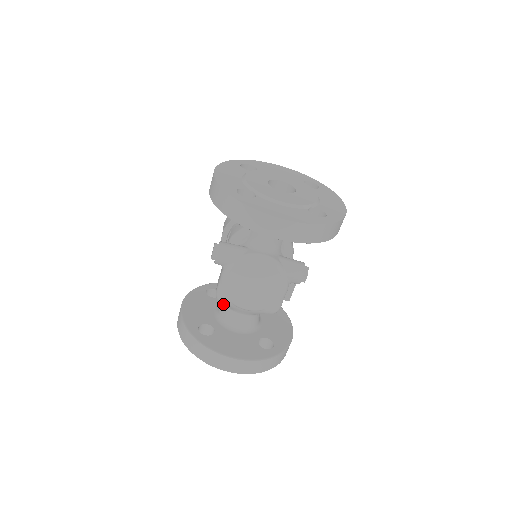
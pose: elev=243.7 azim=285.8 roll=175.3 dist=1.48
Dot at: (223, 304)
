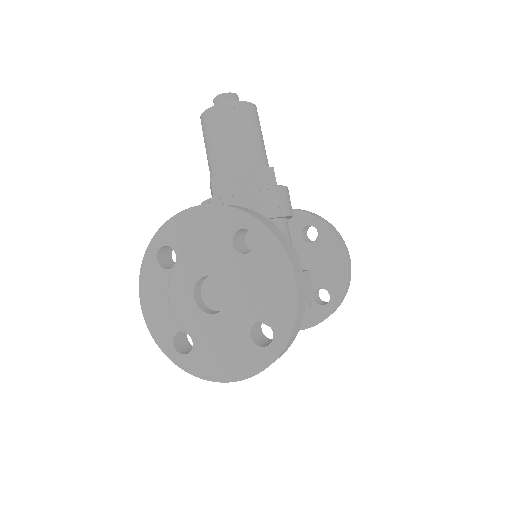
Dot at: occluded
